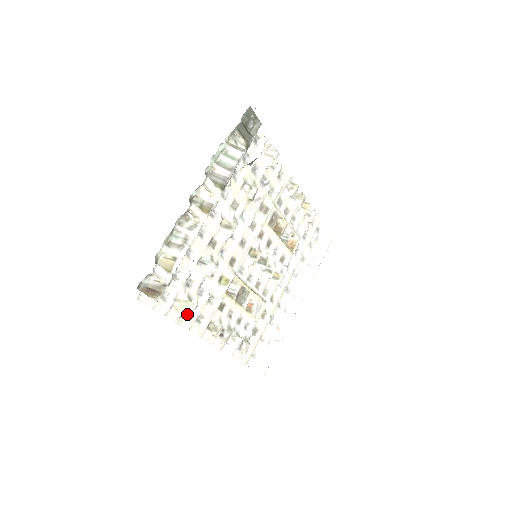
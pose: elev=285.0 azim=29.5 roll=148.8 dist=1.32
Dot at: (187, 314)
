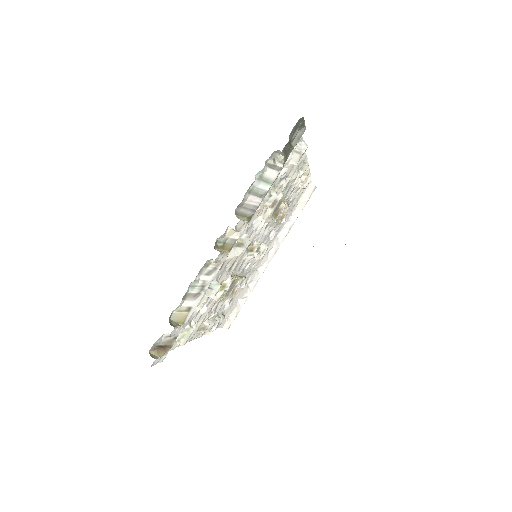
Dot at: (187, 340)
